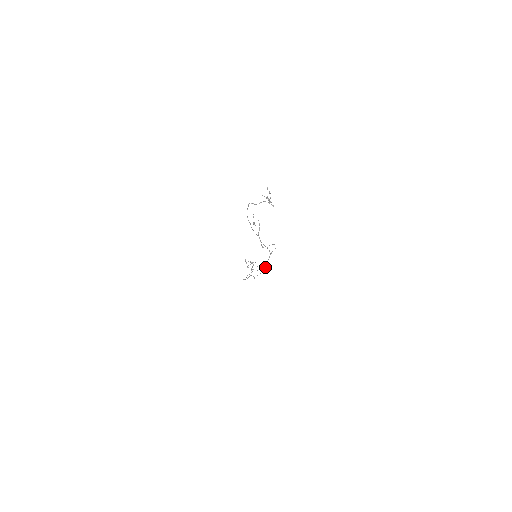
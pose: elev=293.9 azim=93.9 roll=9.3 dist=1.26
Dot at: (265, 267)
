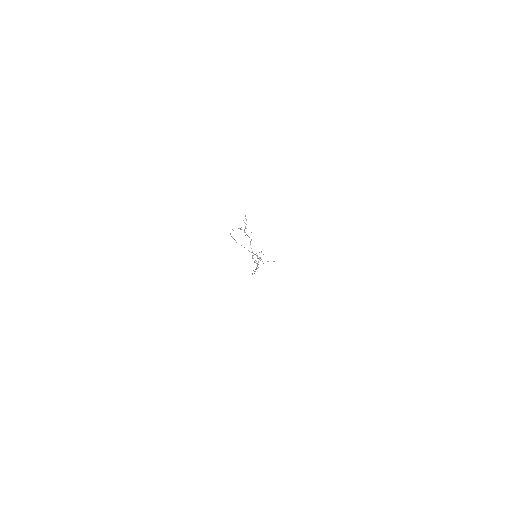
Dot at: (256, 268)
